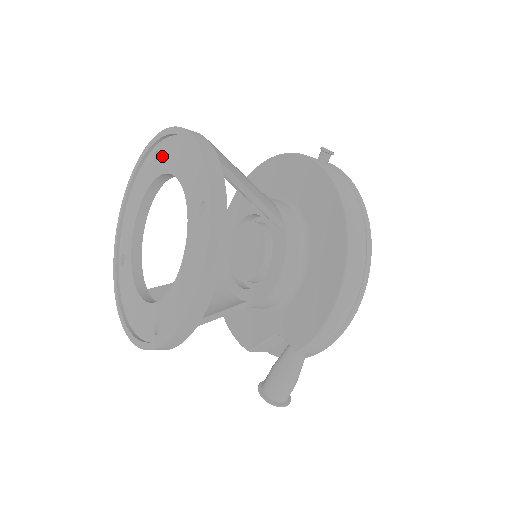
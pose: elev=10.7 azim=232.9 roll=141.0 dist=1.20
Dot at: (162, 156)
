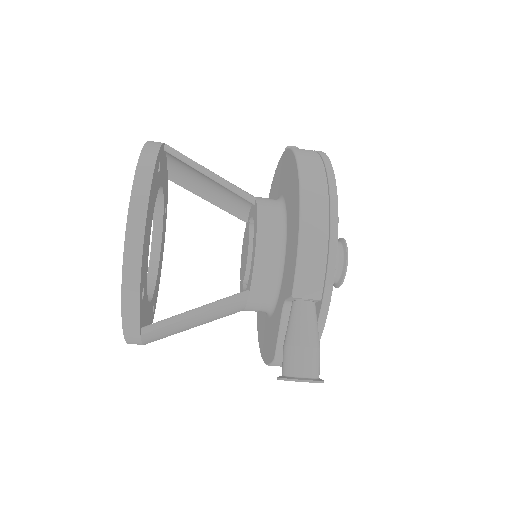
Dot at: occluded
